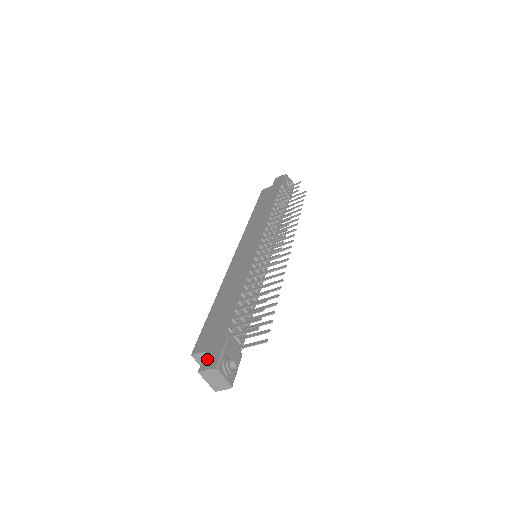
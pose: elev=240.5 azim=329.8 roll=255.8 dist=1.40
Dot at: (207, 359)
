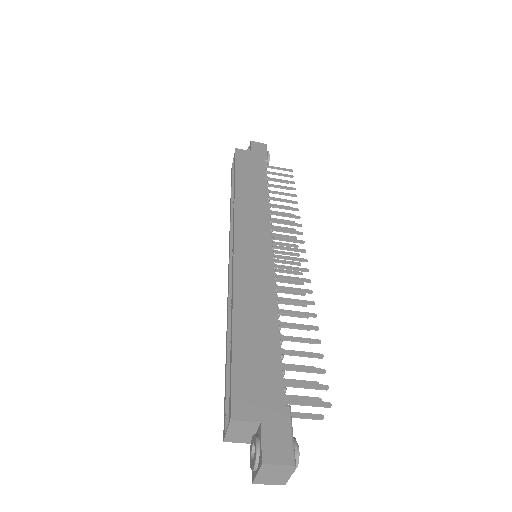
Dot at: (271, 441)
